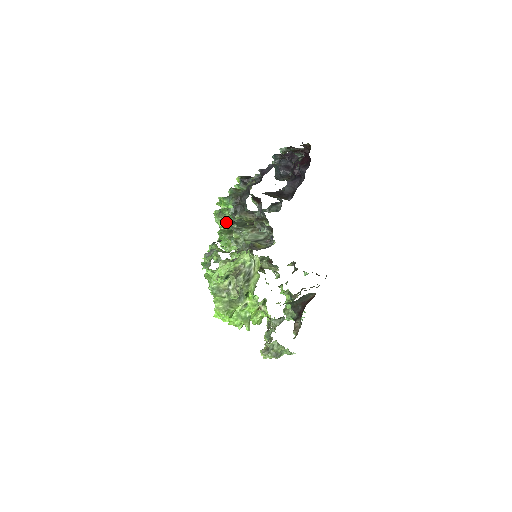
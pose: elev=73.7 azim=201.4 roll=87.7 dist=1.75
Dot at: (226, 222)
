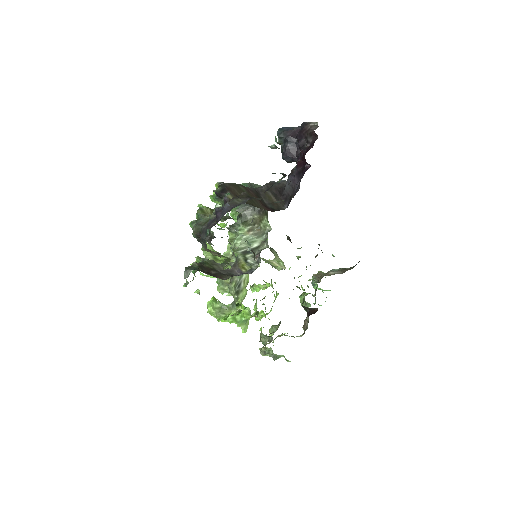
Dot at: occluded
